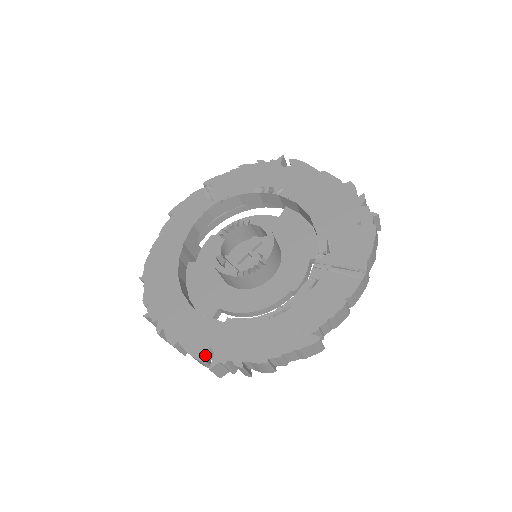
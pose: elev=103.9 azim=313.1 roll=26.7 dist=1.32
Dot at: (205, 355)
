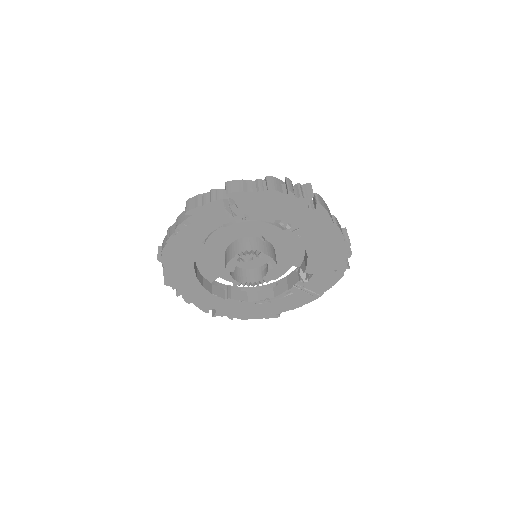
Dot at: occluded
